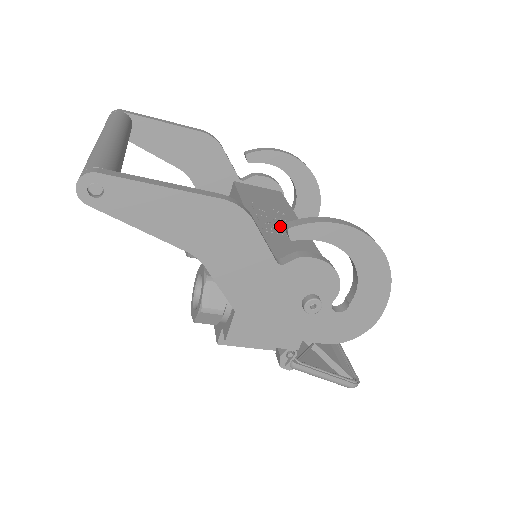
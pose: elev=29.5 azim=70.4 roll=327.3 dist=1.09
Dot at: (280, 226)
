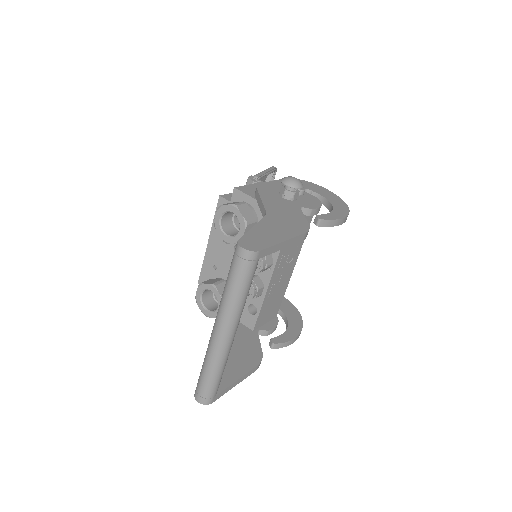
Dot at: (280, 282)
